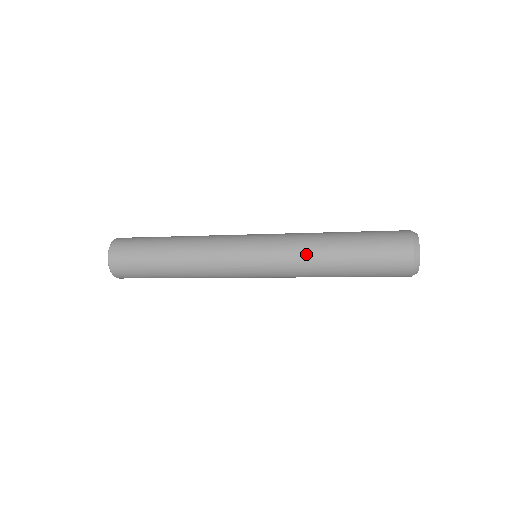
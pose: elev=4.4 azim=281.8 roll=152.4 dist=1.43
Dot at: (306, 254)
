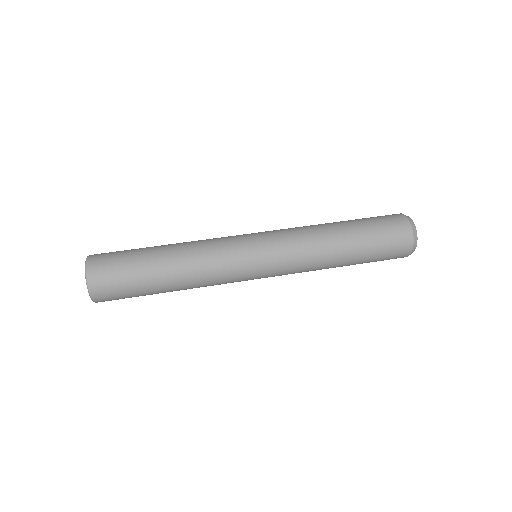
Dot at: occluded
